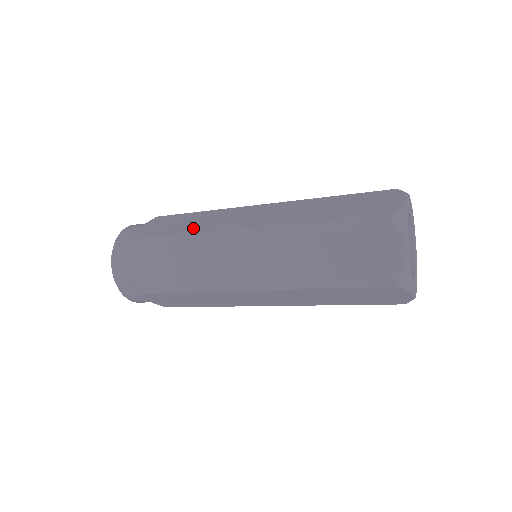
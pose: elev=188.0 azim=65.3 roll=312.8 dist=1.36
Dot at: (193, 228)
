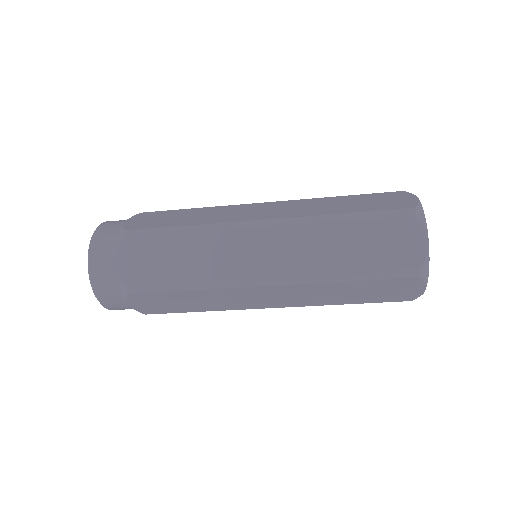
Dot at: (195, 221)
